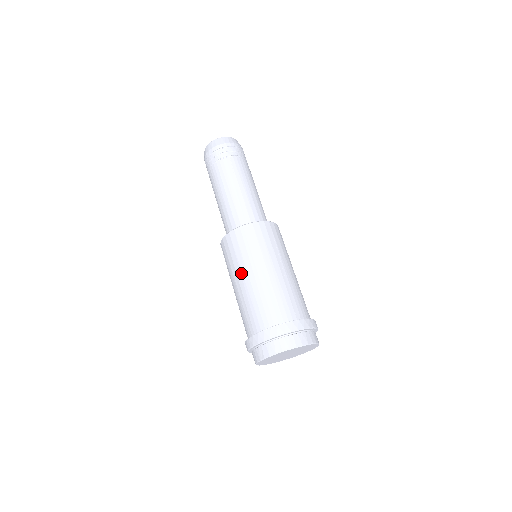
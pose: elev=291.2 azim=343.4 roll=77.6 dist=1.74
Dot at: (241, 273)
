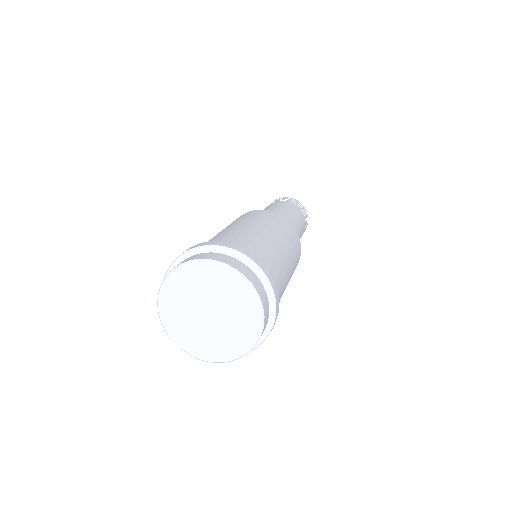
Dot at: (232, 225)
